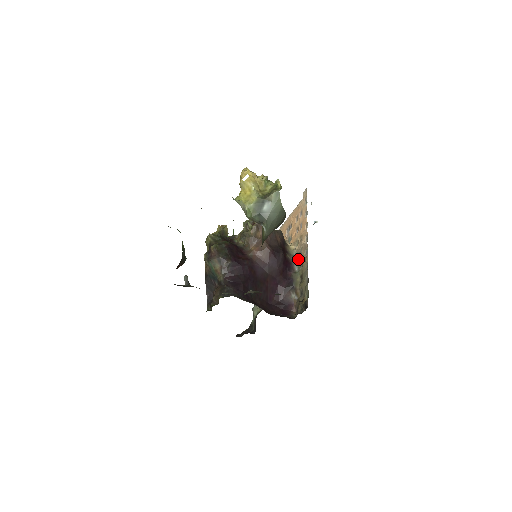
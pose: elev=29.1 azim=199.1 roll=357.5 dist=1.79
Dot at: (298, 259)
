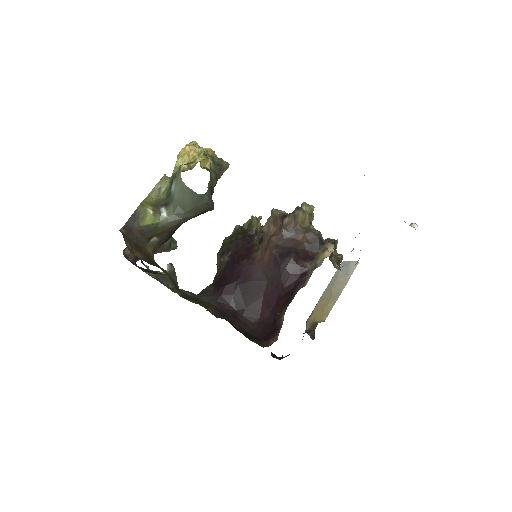
Dot at: occluded
